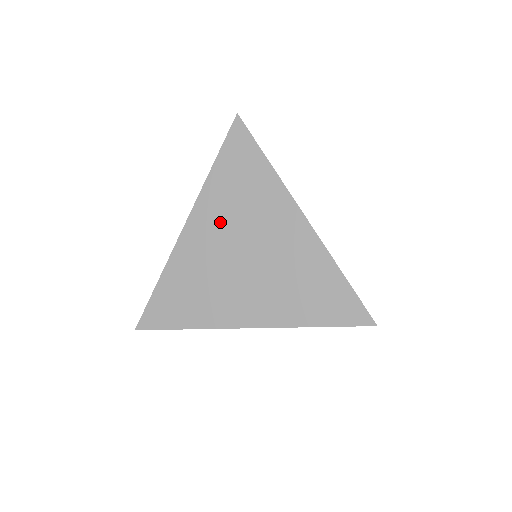
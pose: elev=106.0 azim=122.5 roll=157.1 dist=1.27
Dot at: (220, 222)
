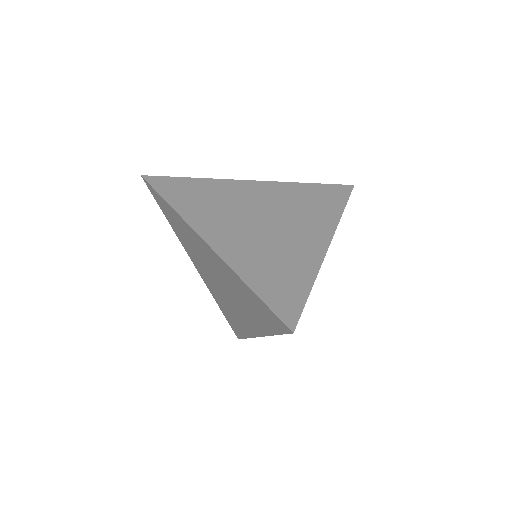
Dot at: (197, 260)
